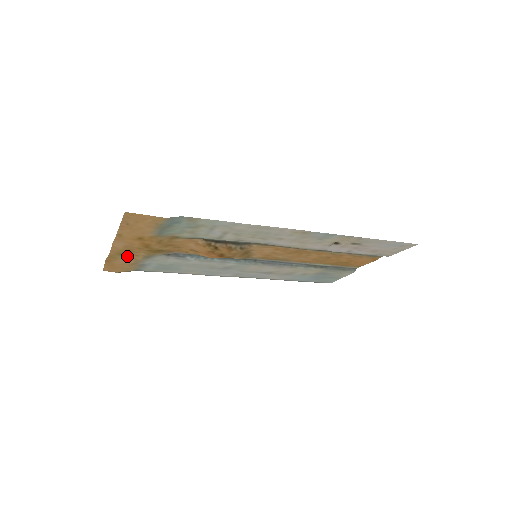
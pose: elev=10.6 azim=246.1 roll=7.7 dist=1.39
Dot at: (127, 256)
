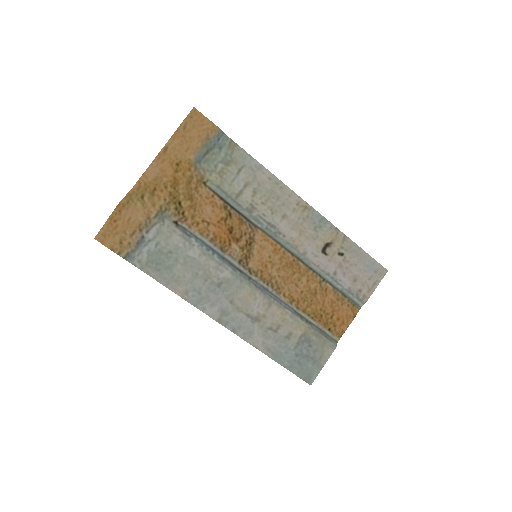
Dot at: (144, 203)
